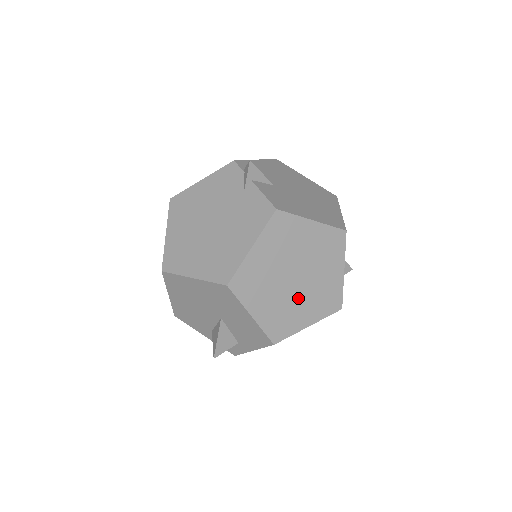
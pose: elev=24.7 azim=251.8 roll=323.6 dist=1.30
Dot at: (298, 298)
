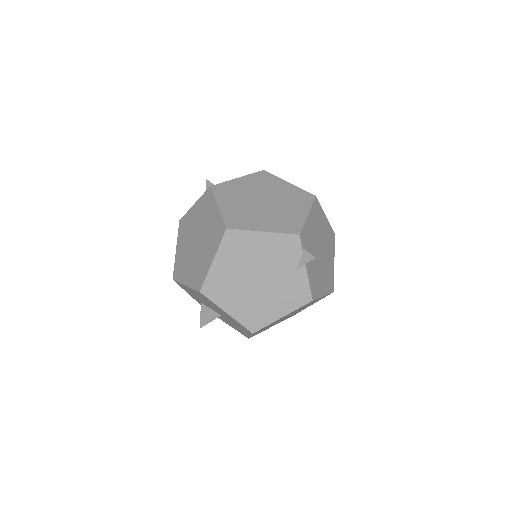
Dot at: occluded
